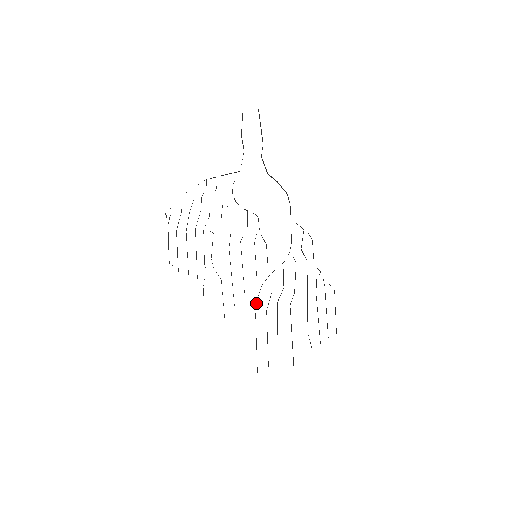
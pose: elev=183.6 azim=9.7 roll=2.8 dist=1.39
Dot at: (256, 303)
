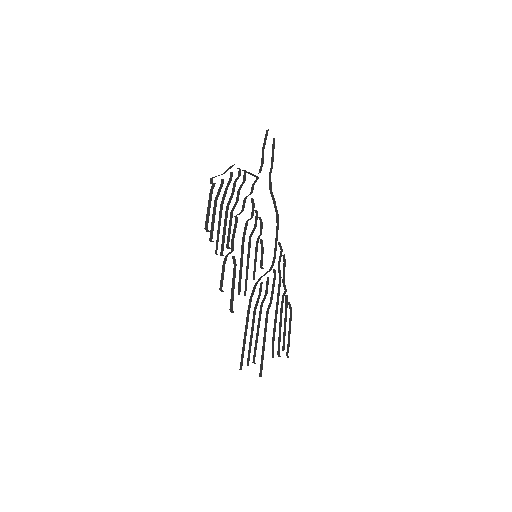
Dot at: (251, 299)
